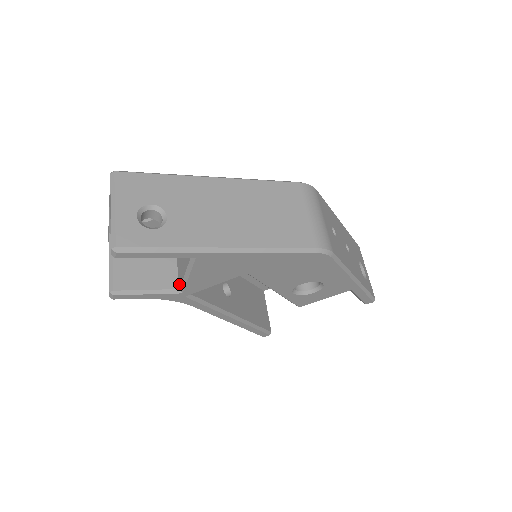
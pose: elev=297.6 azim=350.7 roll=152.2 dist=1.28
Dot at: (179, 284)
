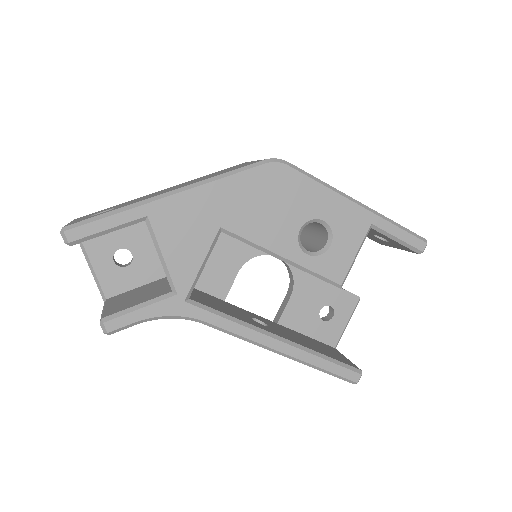
Dot at: (170, 288)
